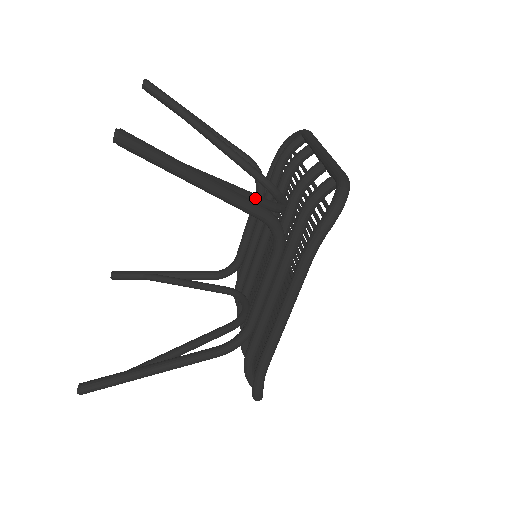
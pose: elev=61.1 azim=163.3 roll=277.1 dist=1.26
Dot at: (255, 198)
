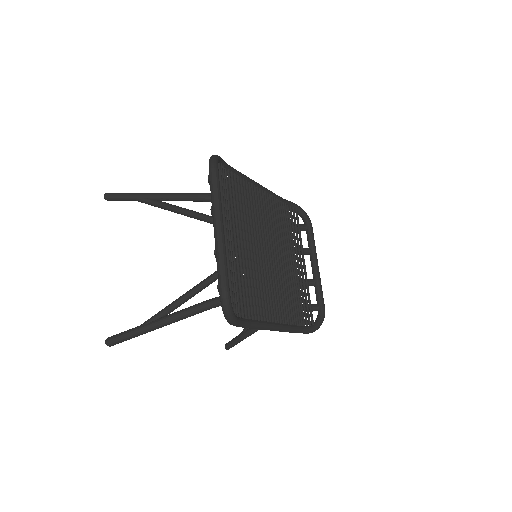
Dot at: (200, 289)
